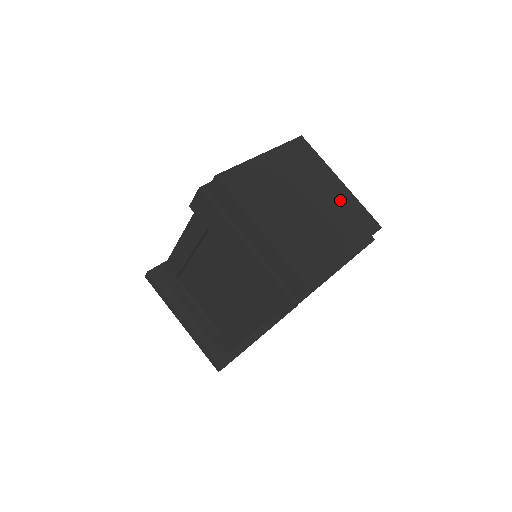
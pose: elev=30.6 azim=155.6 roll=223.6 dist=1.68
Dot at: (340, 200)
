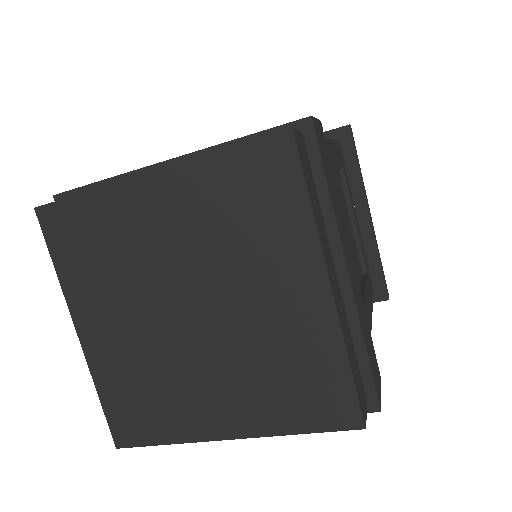
Dot at: (290, 333)
